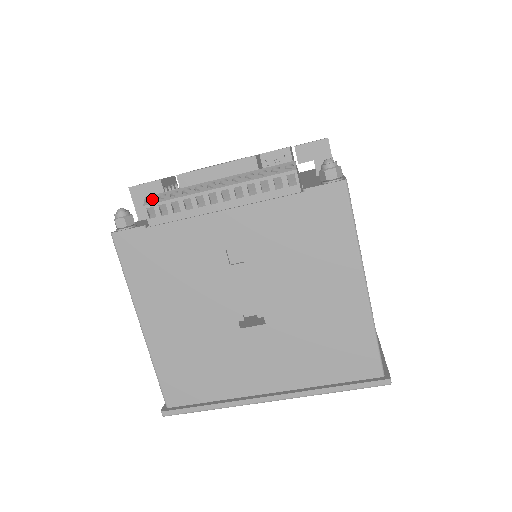
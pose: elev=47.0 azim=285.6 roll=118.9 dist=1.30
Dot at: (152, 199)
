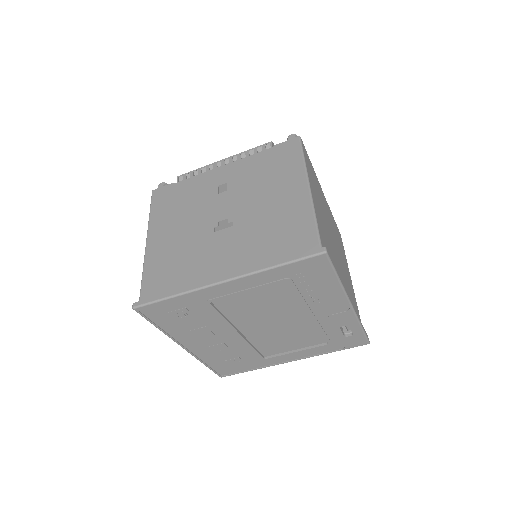
Dot at: occluded
